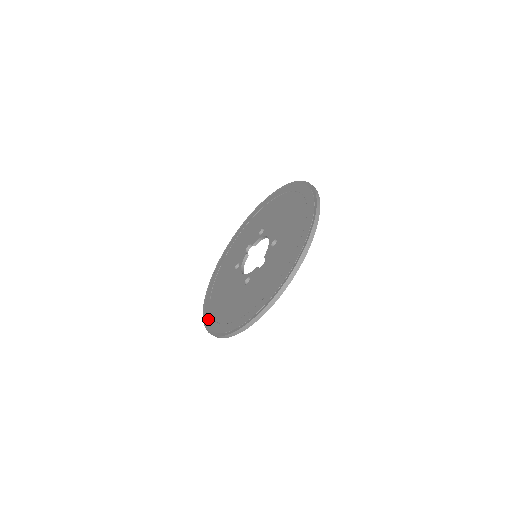
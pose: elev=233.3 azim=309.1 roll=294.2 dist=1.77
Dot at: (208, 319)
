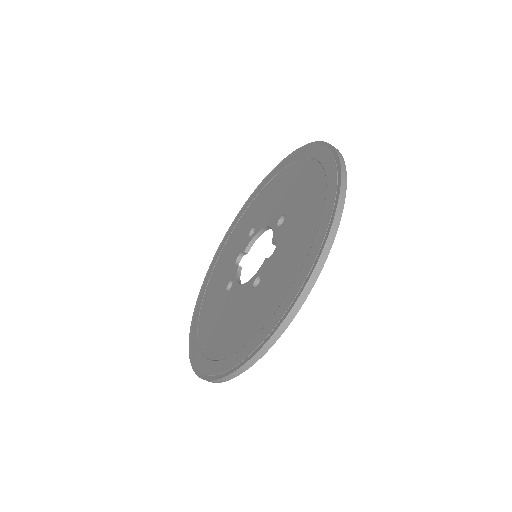
Dot at: (206, 367)
